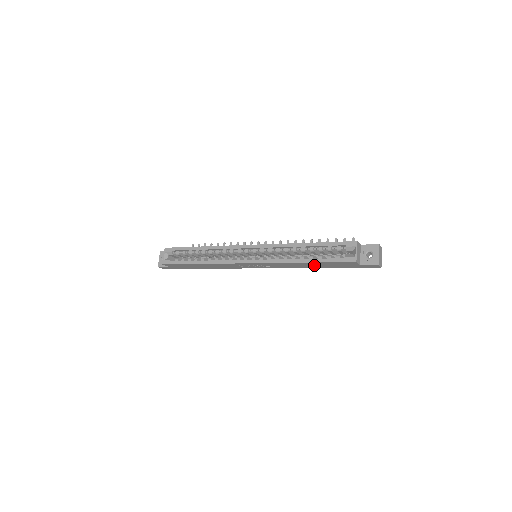
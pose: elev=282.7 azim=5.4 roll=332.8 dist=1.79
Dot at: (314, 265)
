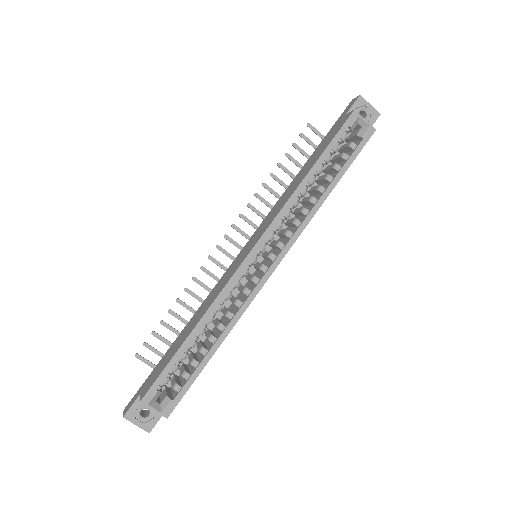
Dot at: occluded
